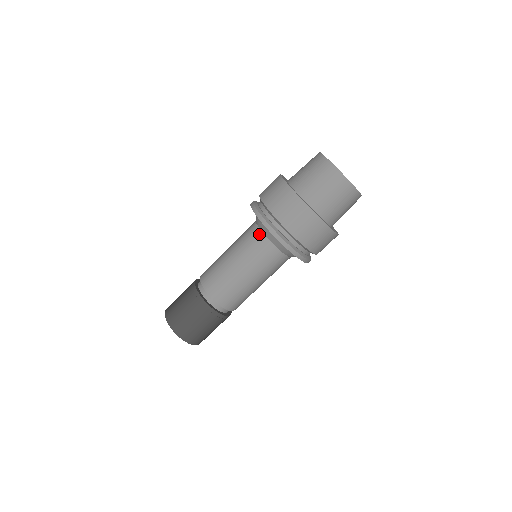
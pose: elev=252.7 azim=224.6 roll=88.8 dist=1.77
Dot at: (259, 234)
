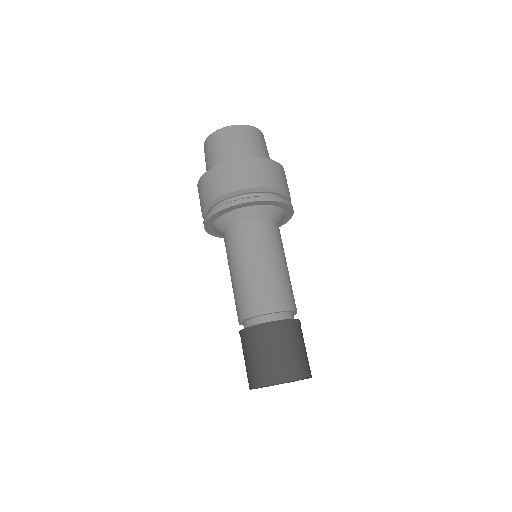
Dot at: (232, 229)
